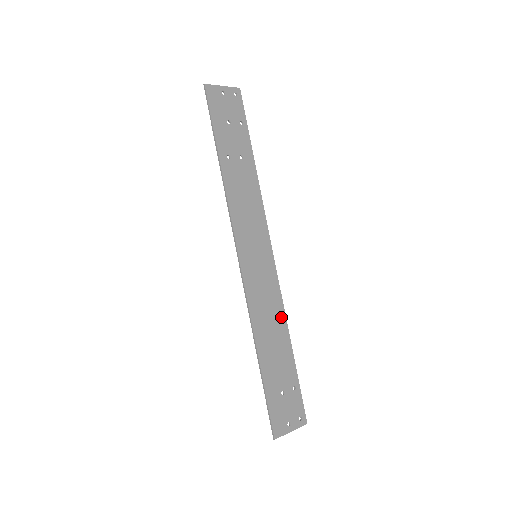
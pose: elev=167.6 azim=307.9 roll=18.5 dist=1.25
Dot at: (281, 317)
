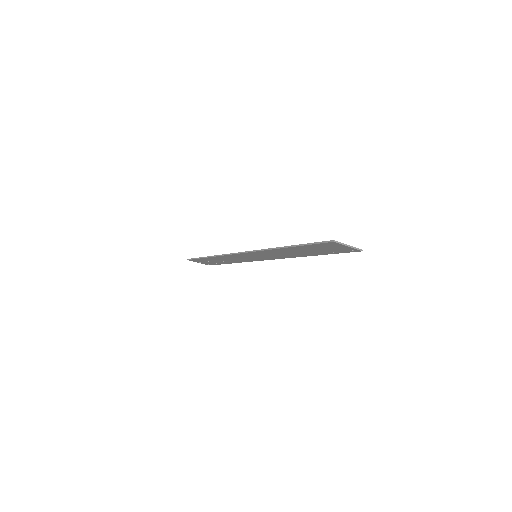
Dot at: (294, 255)
